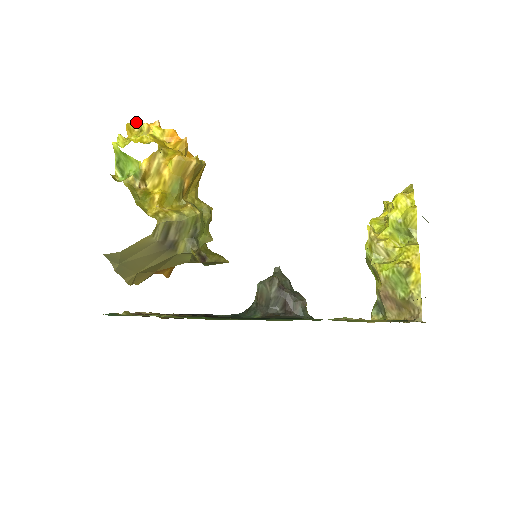
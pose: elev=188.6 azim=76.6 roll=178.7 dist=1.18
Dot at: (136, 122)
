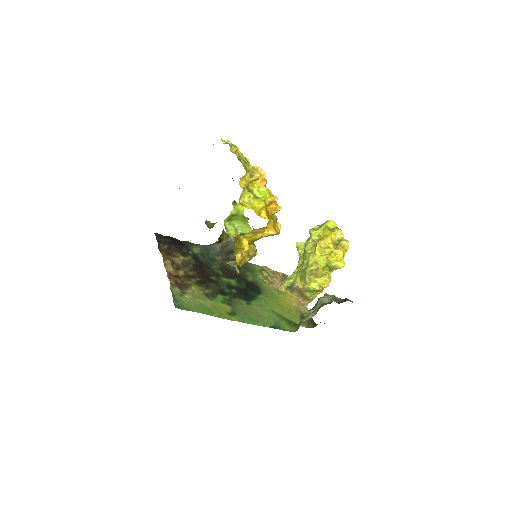
Dot at: (252, 168)
